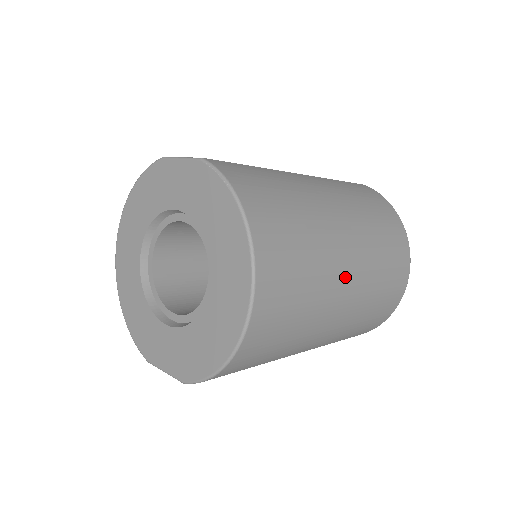
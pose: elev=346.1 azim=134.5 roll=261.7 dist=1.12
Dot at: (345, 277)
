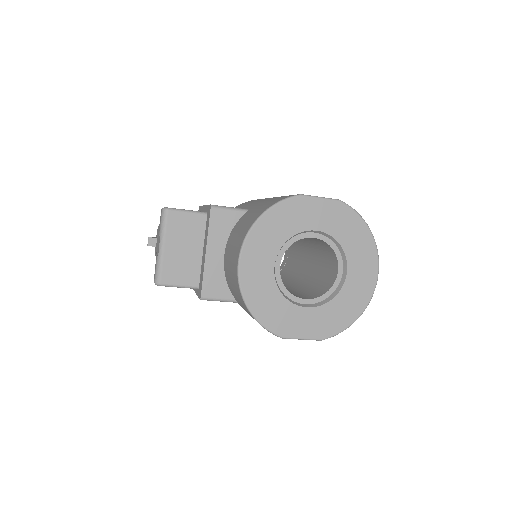
Dot at: occluded
